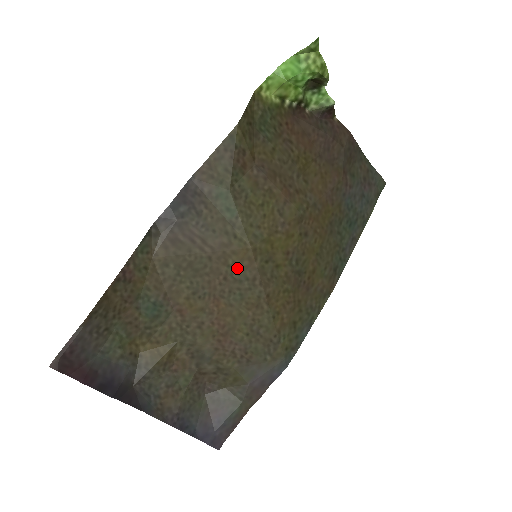
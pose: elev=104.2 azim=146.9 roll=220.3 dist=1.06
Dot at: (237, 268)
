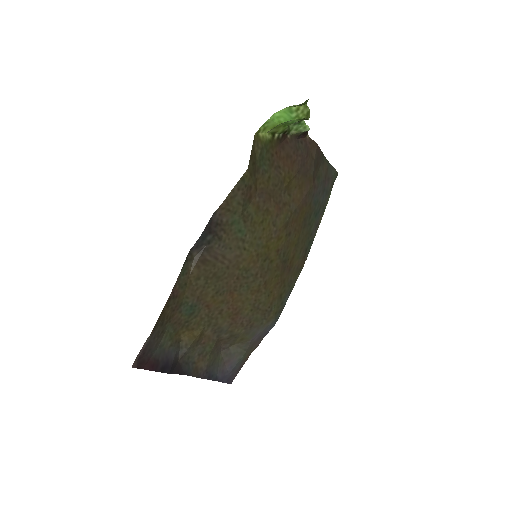
Dot at: (246, 269)
